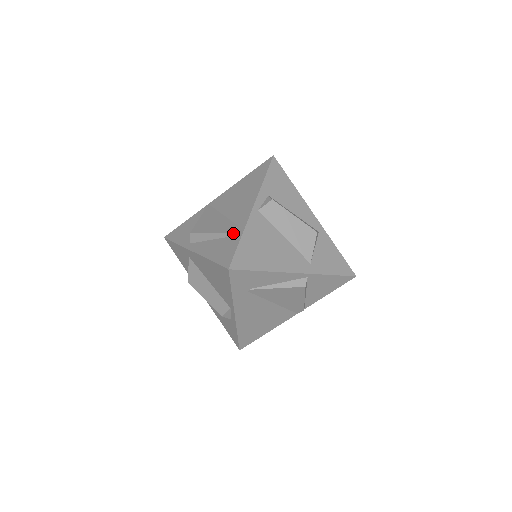
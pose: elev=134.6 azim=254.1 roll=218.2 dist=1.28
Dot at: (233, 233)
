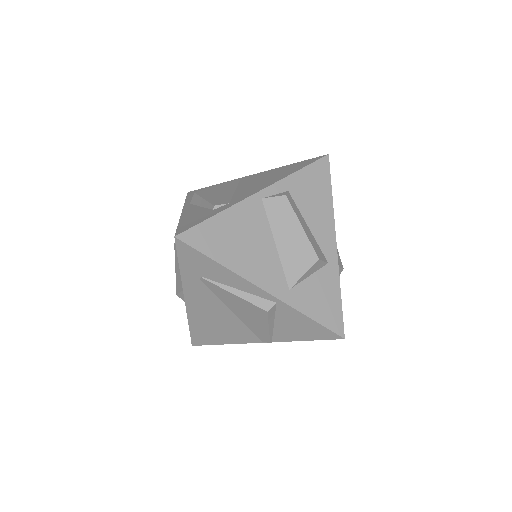
Dot at: (218, 207)
